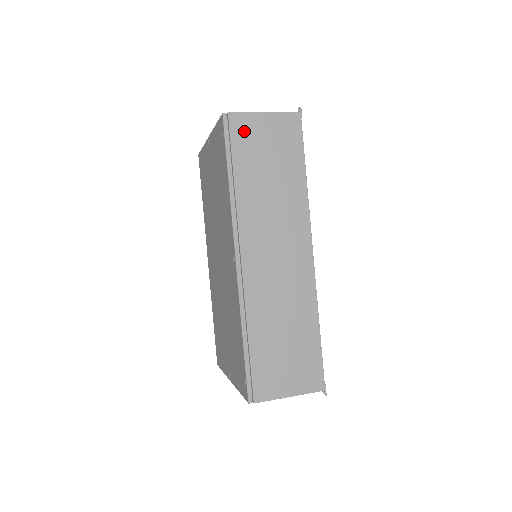
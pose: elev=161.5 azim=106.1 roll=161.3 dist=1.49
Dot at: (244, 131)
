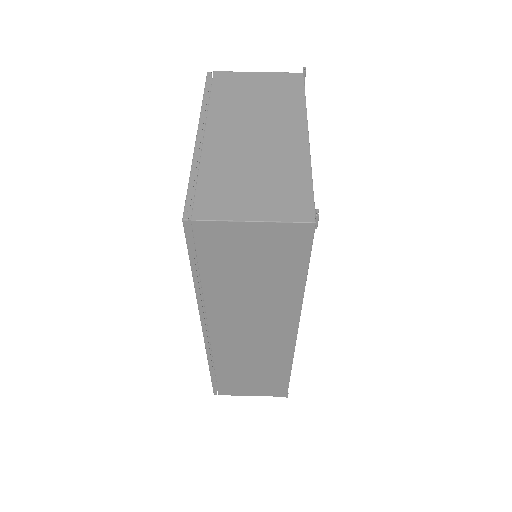
Dot at: (217, 241)
